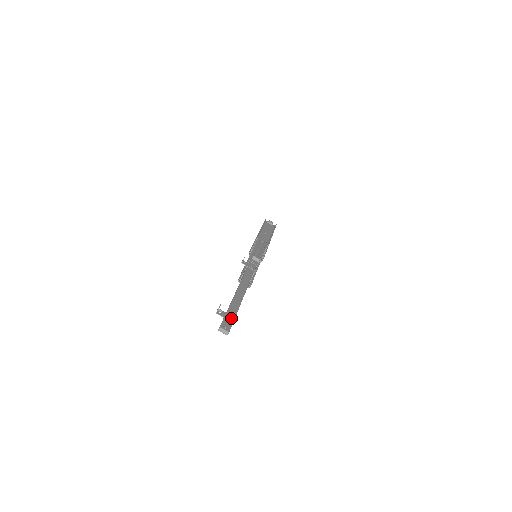
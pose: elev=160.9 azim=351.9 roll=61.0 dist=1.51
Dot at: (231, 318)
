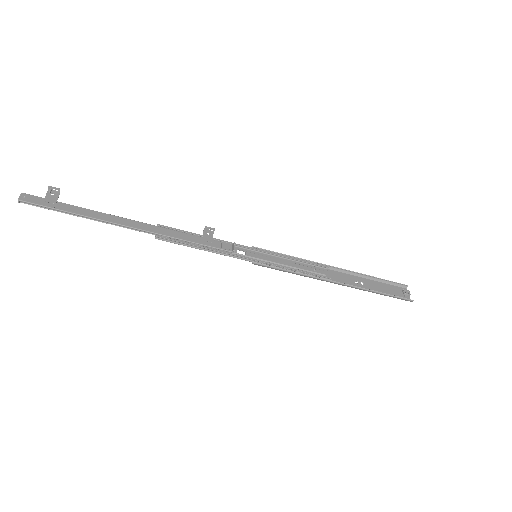
Dot at: (49, 203)
